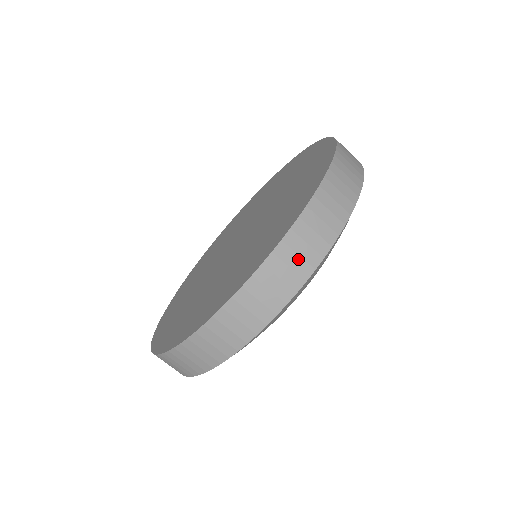
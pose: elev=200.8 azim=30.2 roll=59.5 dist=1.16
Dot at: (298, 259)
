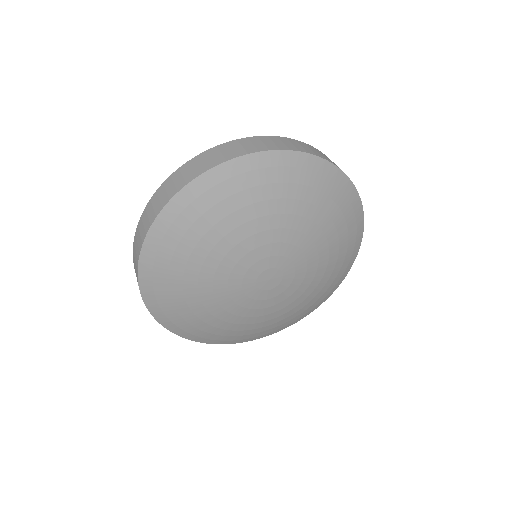
Dot at: (152, 210)
